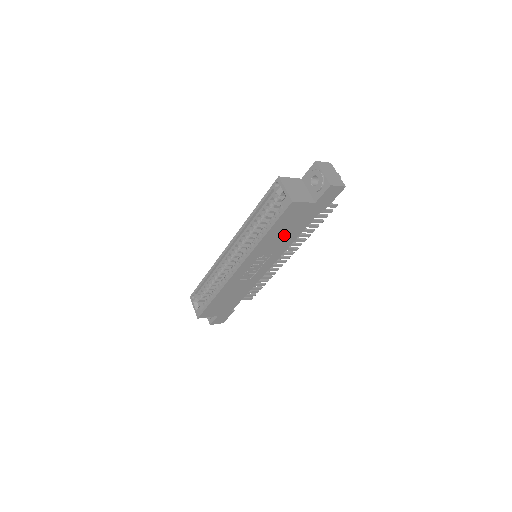
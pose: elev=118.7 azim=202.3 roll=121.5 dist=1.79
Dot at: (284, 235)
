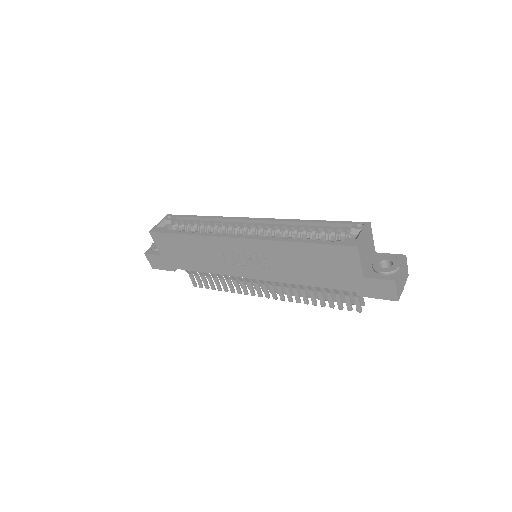
Dot at: (304, 266)
